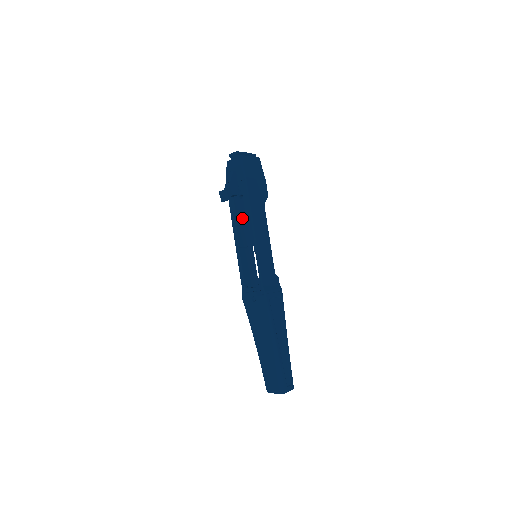
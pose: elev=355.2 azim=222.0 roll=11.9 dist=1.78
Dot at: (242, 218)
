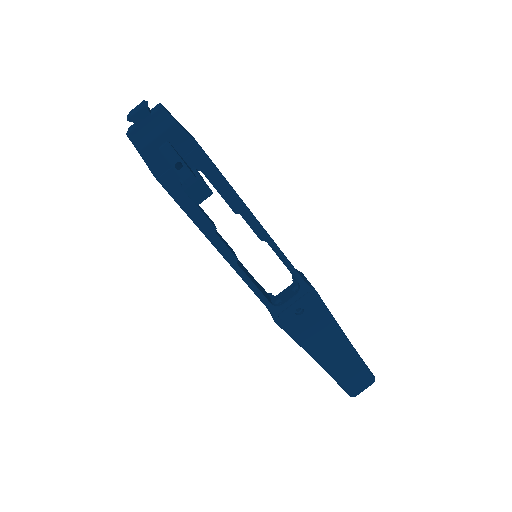
Dot at: (207, 216)
